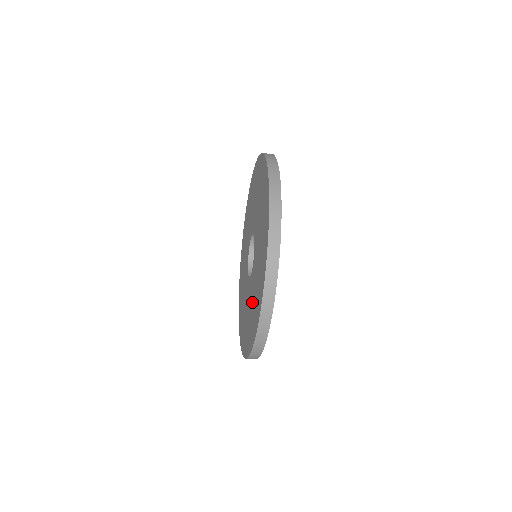
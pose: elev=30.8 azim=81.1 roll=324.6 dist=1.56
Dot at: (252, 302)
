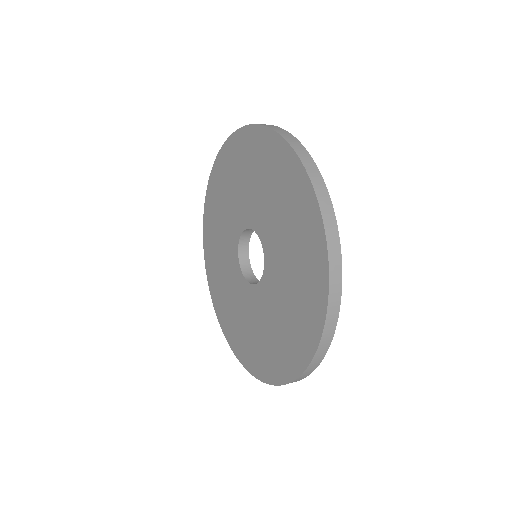
Dot at: (279, 316)
